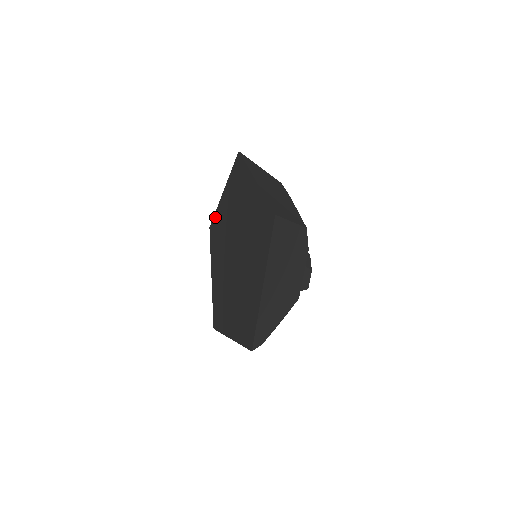
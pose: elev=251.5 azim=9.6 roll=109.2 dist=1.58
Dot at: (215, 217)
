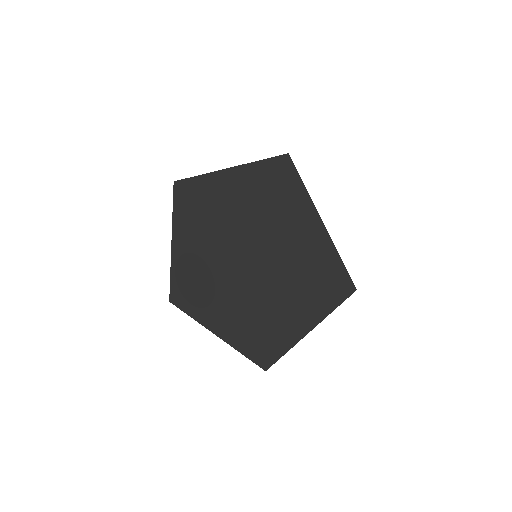
Dot at: (196, 182)
